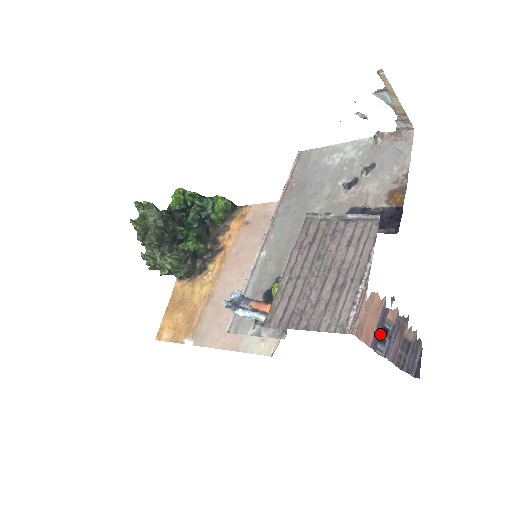
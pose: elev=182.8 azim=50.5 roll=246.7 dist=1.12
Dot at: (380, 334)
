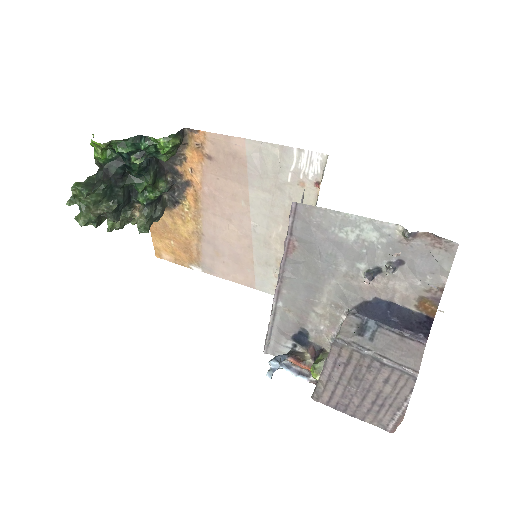
Dot at: occluded
